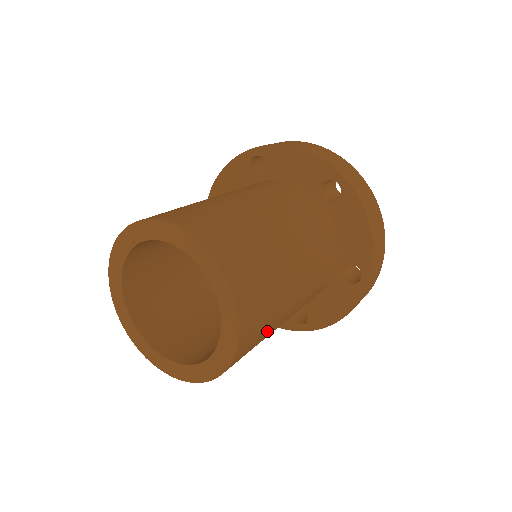
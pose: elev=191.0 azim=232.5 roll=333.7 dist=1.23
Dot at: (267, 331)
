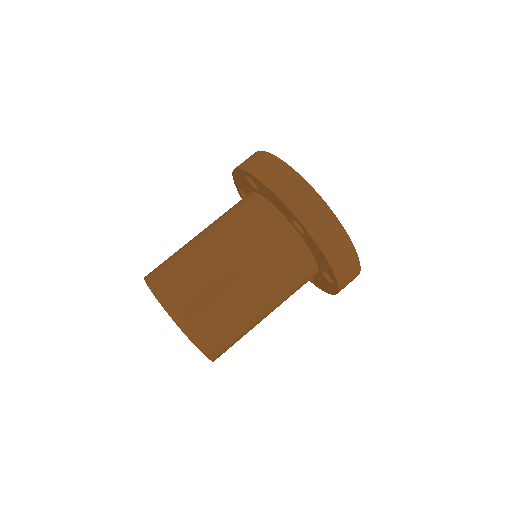
Dot at: (242, 336)
